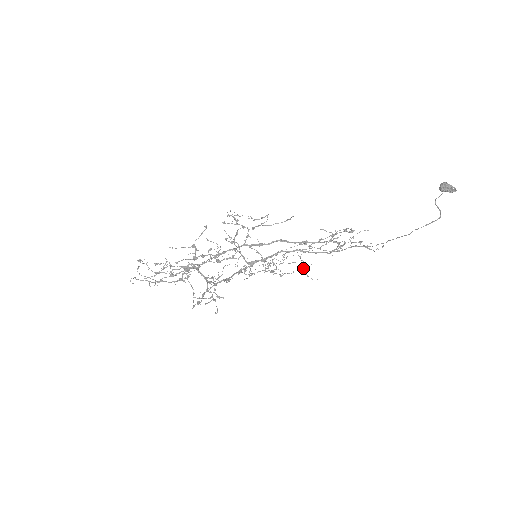
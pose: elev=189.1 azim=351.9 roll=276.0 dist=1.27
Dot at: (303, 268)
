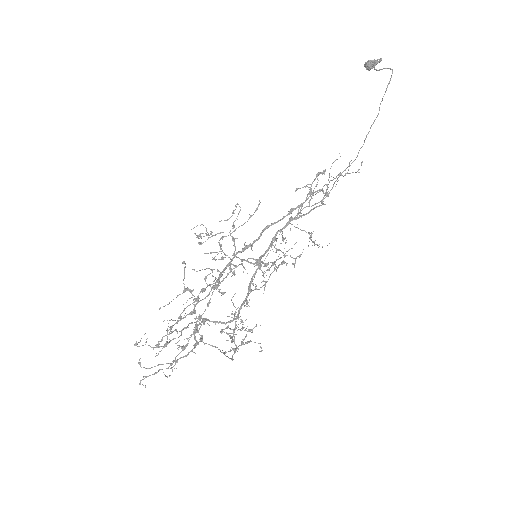
Dot at: occluded
